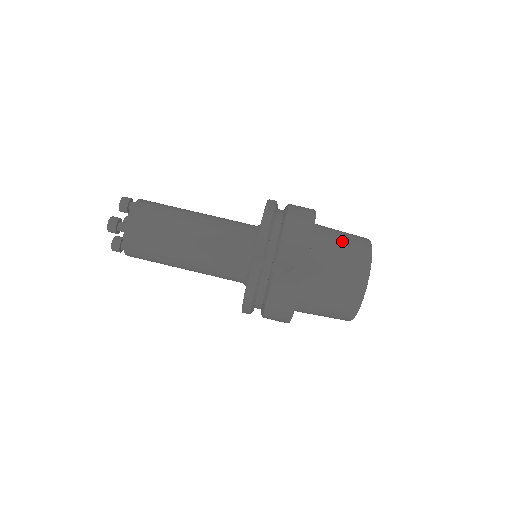
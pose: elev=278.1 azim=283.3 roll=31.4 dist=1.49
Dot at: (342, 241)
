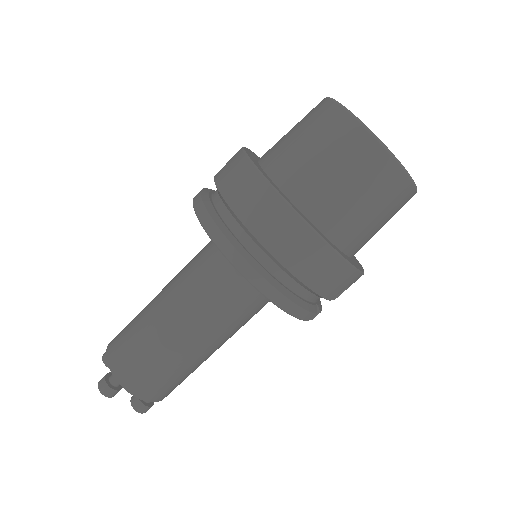
Dot at: (357, 196)
